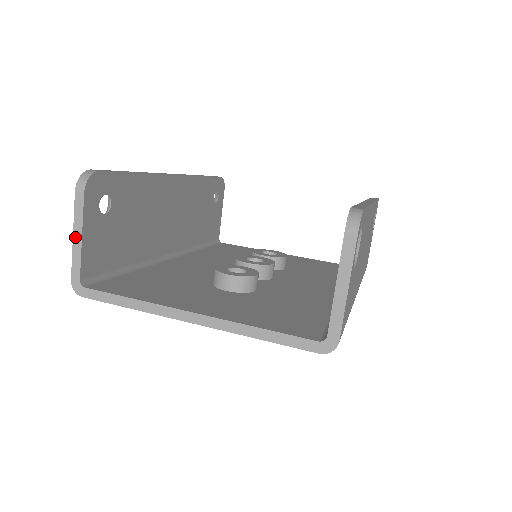
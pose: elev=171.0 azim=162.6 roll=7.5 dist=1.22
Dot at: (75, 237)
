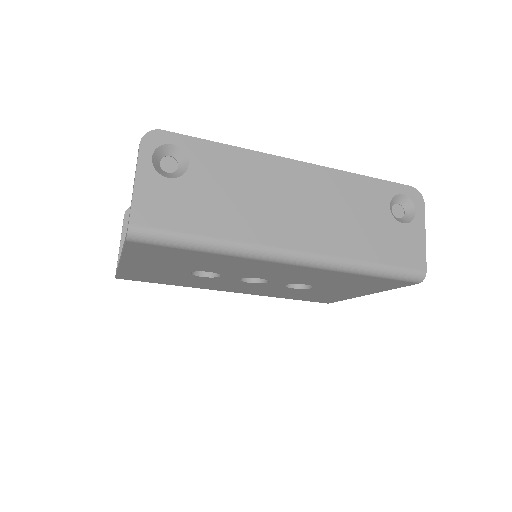
Dot at: (120, 243)
